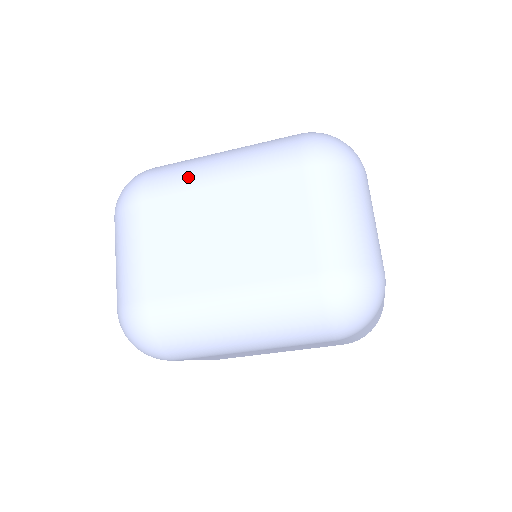
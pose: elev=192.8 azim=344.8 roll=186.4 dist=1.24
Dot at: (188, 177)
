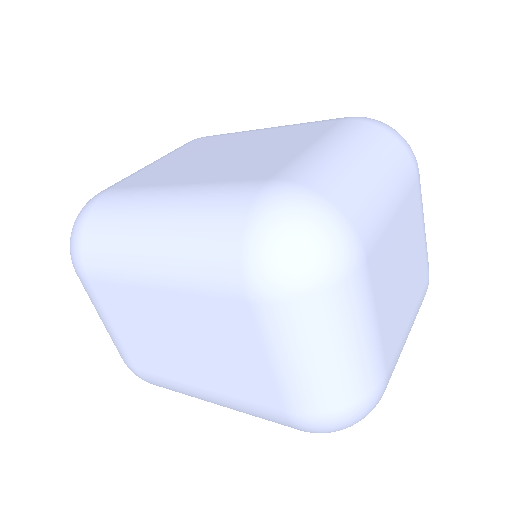
Dot at: (122, 267)
